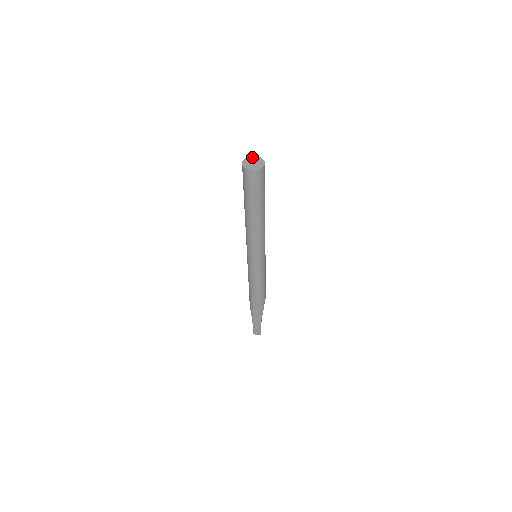
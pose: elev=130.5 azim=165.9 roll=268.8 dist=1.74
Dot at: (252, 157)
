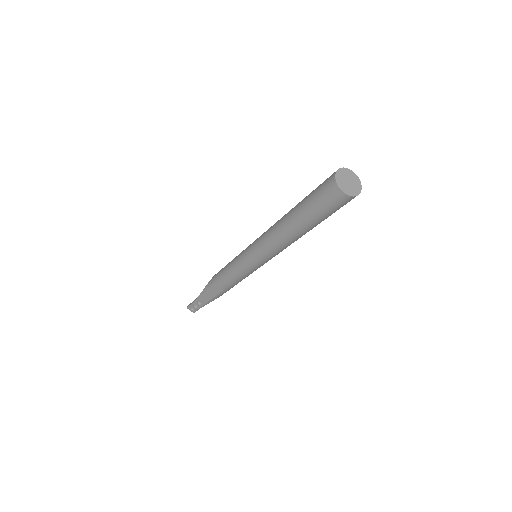
Dot at: (349, 170)
